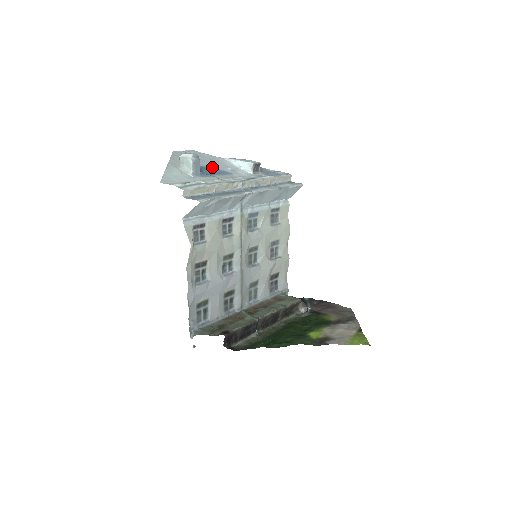
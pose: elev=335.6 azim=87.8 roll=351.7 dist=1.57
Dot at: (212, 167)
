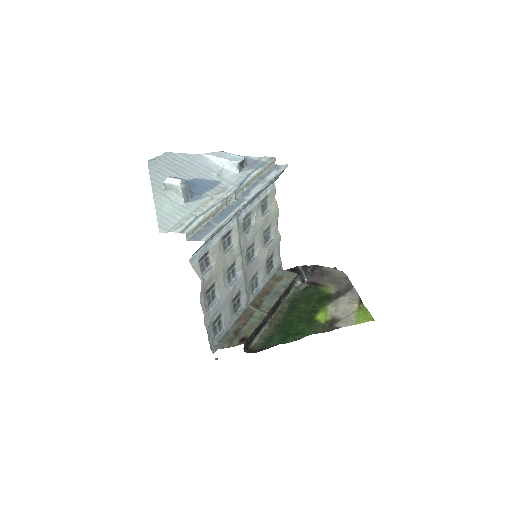
Dot at: (197, 178)
